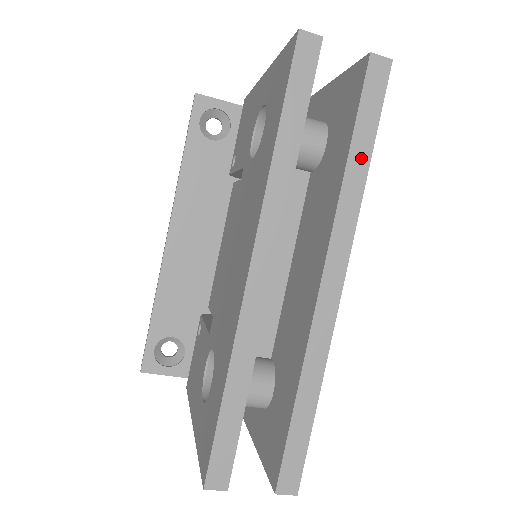
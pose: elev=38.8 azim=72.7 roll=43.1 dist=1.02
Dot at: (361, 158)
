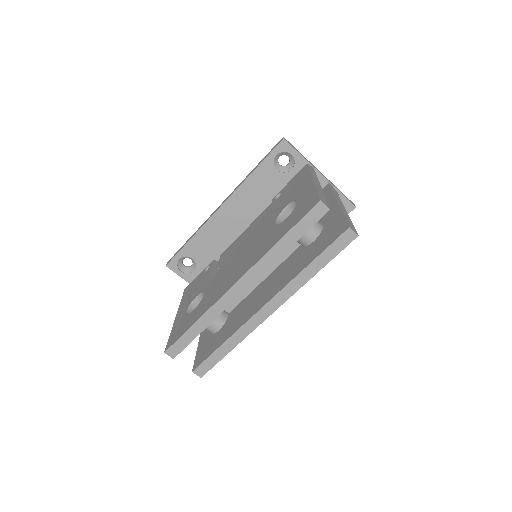
Dot at: (315, 268)
